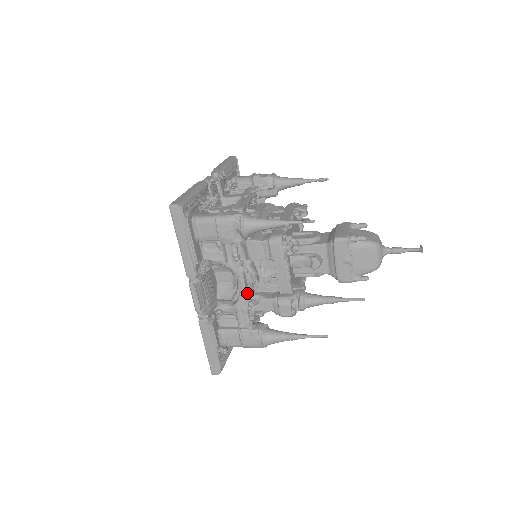
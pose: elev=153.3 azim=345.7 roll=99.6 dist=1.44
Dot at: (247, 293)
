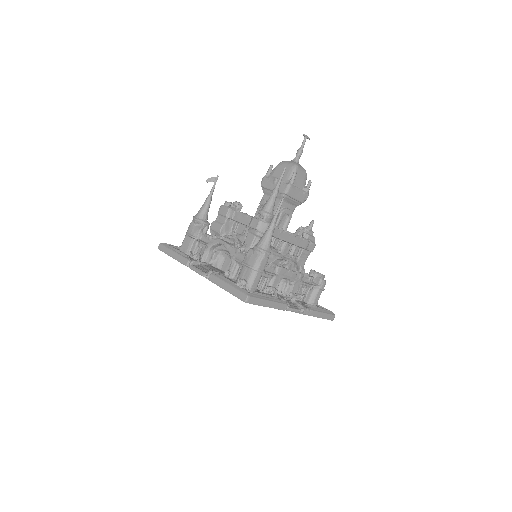
Dot at: (232, 246)
